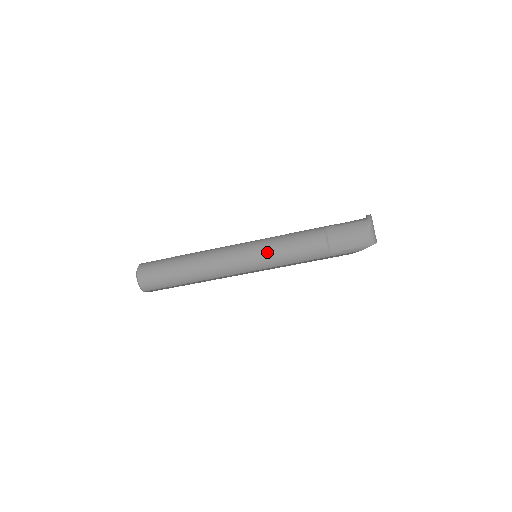
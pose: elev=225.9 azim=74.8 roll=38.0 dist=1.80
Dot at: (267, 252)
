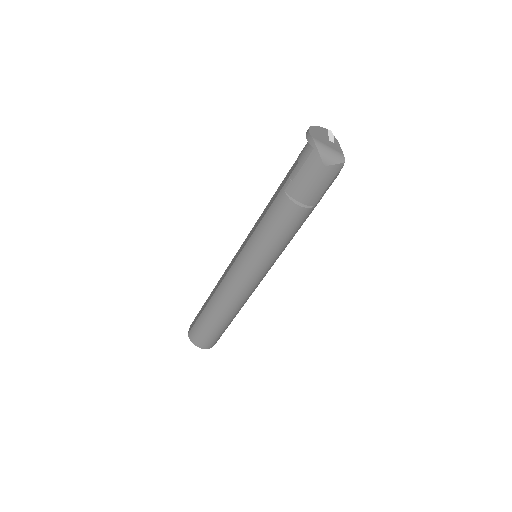
Dot at: (262, 257)
